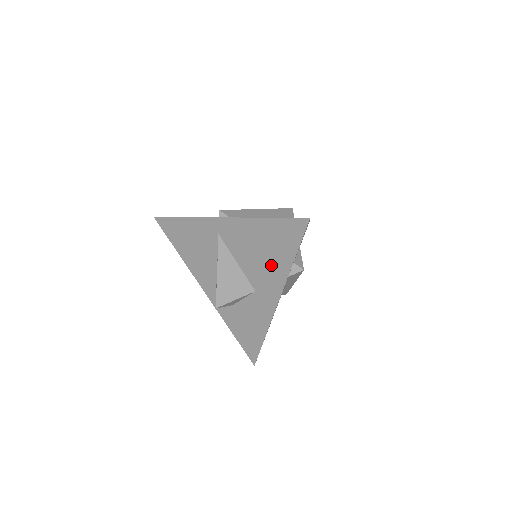
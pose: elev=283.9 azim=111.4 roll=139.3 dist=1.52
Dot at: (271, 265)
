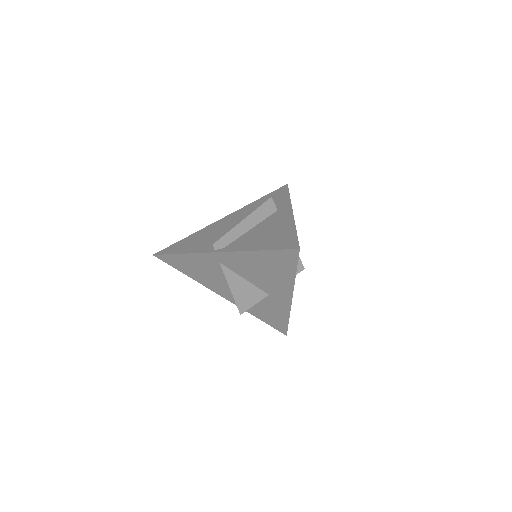
Dot at: (276, 279)
